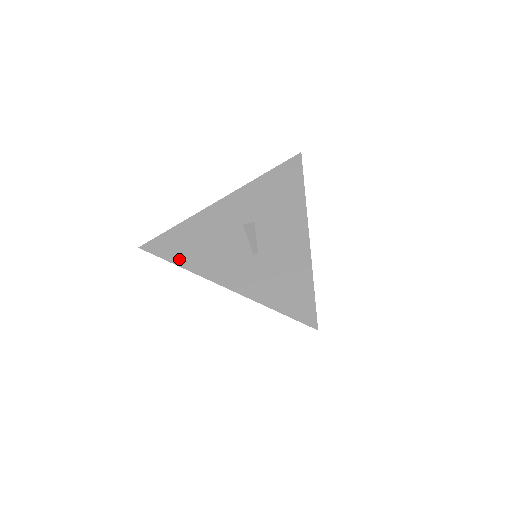
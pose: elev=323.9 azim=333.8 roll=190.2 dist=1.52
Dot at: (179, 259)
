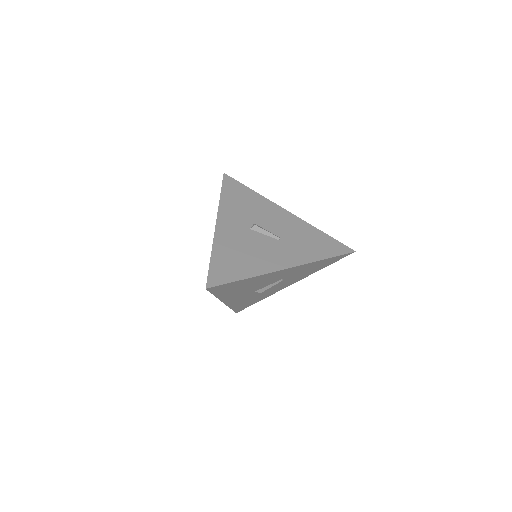
Dot at: (243, 274)
